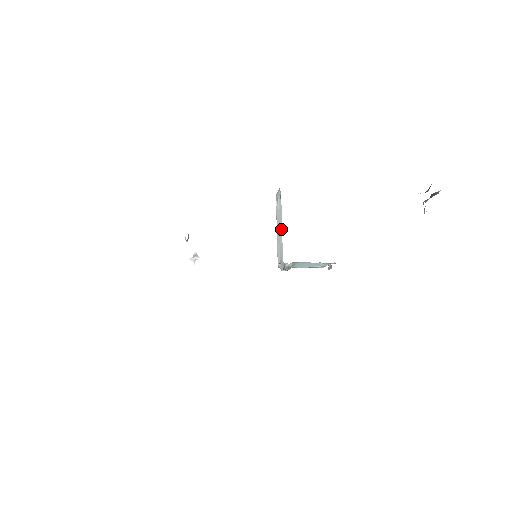
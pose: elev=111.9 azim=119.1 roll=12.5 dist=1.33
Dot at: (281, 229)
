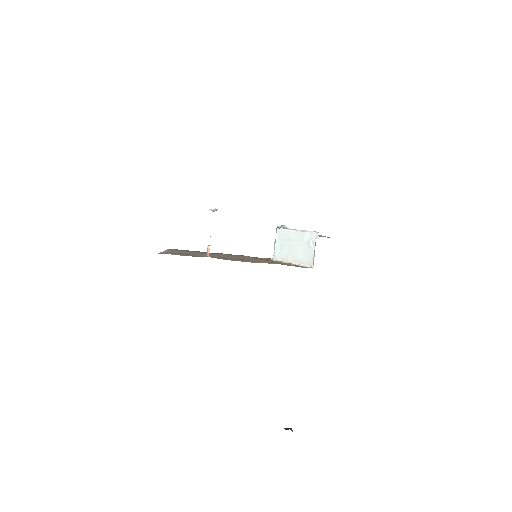
Dot at: (288, 261)
